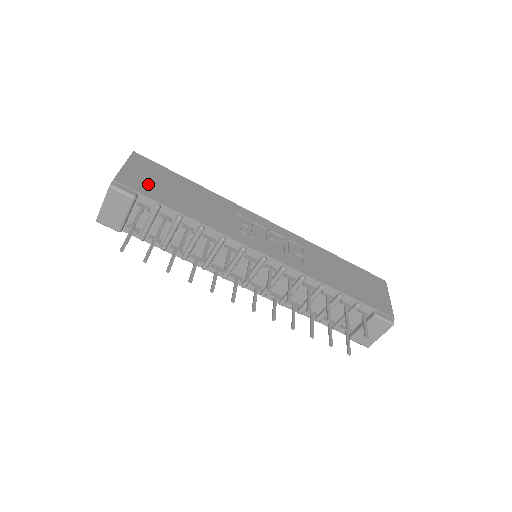
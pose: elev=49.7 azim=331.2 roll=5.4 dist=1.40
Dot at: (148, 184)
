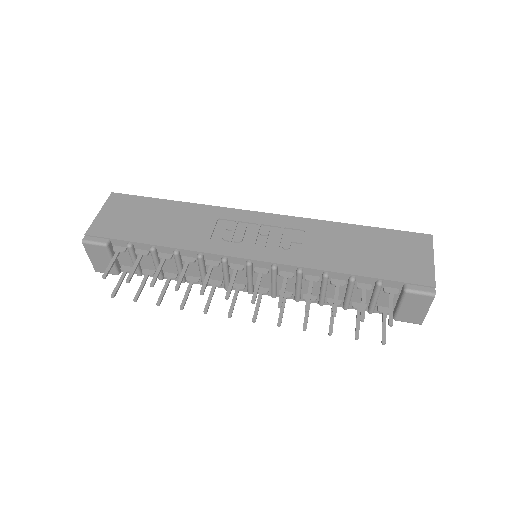
Dot at: (121, 224)
